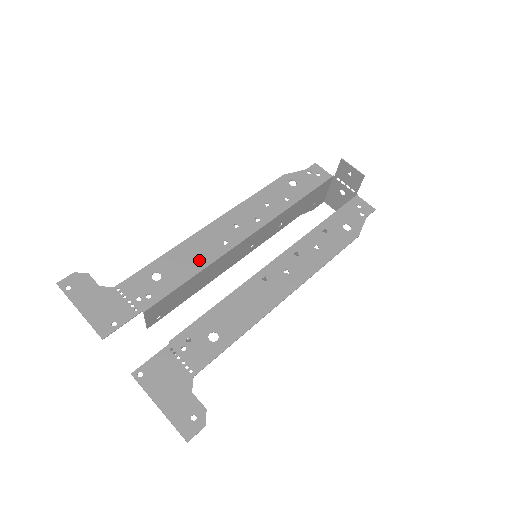
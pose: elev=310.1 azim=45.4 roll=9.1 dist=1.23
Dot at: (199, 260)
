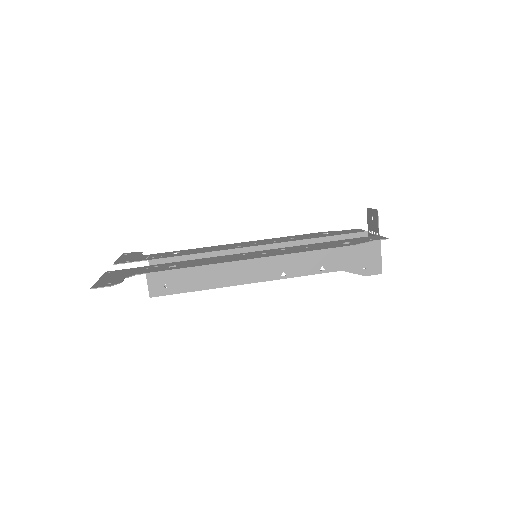
Dot at: (210, 250)
